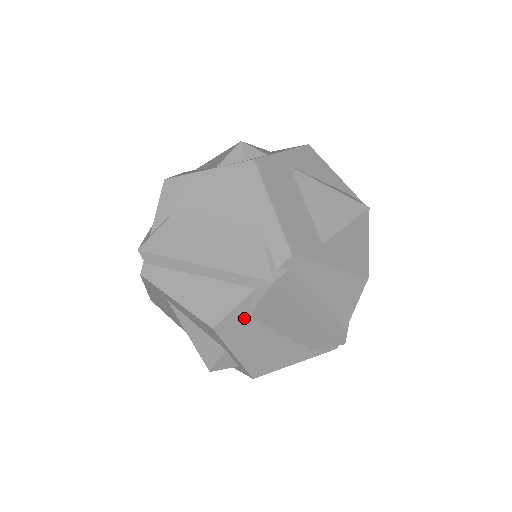
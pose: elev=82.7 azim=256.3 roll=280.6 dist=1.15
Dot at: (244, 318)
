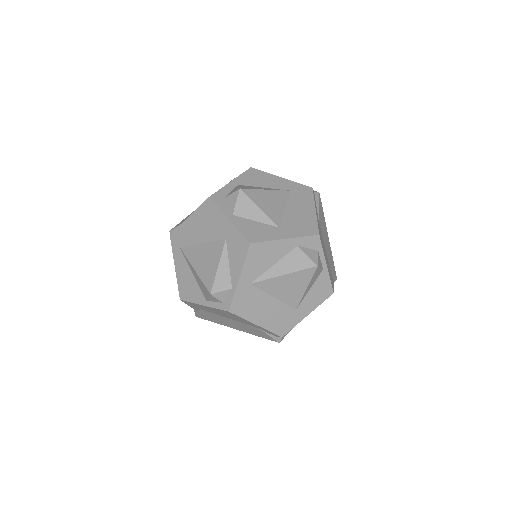
Dot at: occluded
